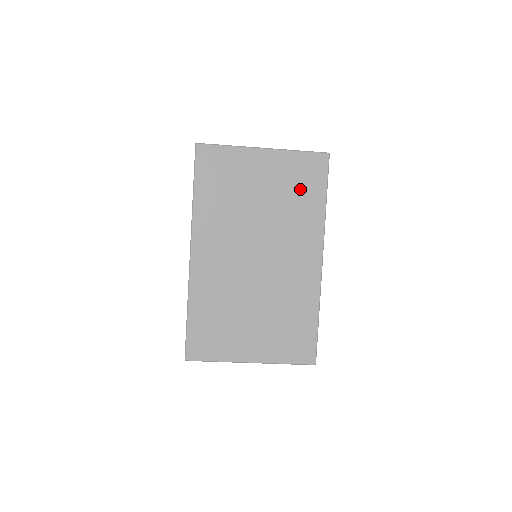
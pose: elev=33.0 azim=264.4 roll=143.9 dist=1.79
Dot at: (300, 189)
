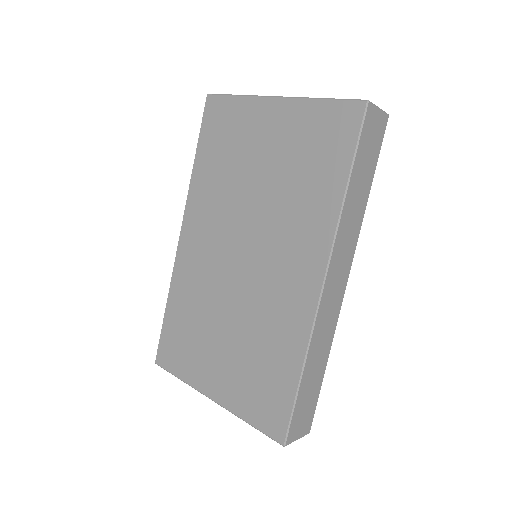
Dot at: (312, 161)
